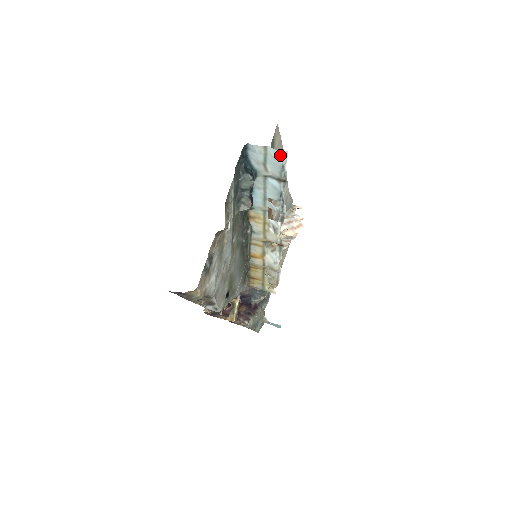
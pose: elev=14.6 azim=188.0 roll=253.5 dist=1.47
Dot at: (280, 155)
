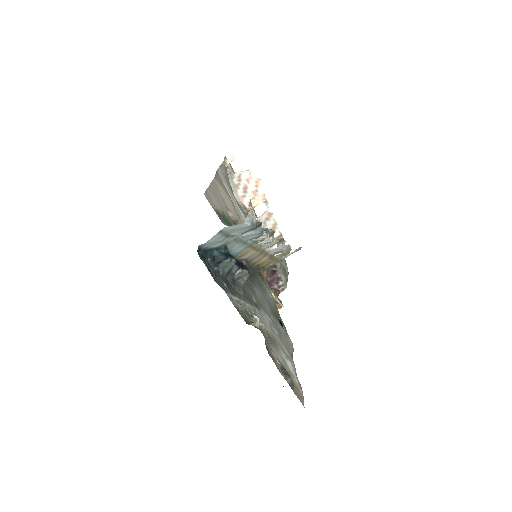
Dot at: (244, 224)
